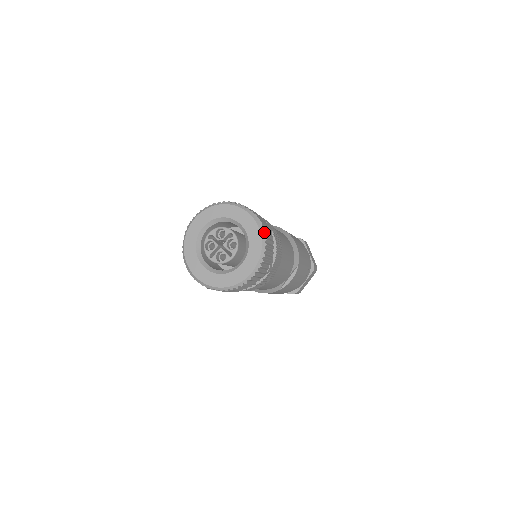
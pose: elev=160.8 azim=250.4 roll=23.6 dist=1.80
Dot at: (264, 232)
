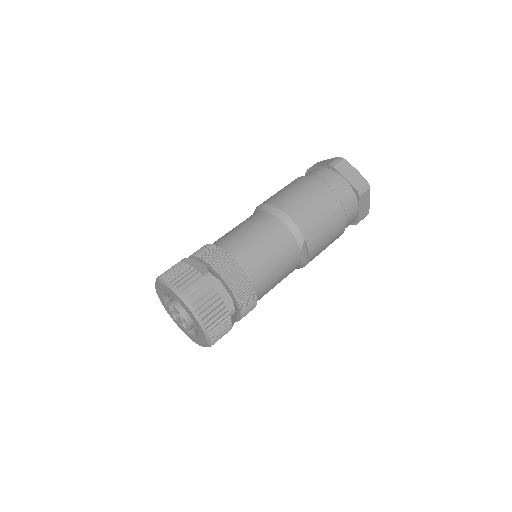
Dot at: (190, 304)
